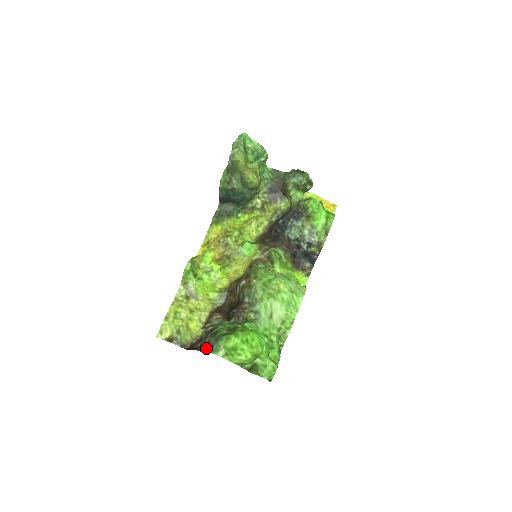
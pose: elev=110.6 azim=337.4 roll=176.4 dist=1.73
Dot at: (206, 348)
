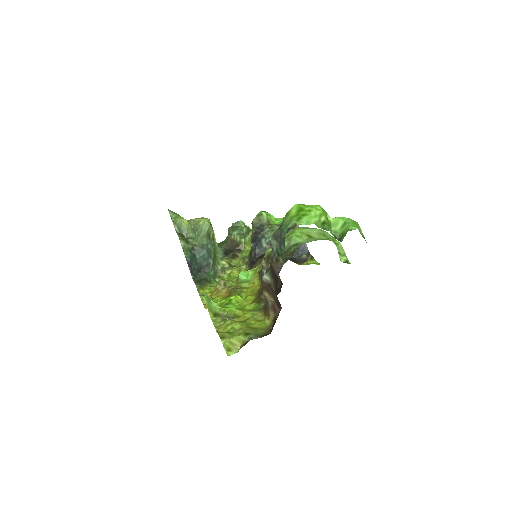
Dot at: (280, 254)
